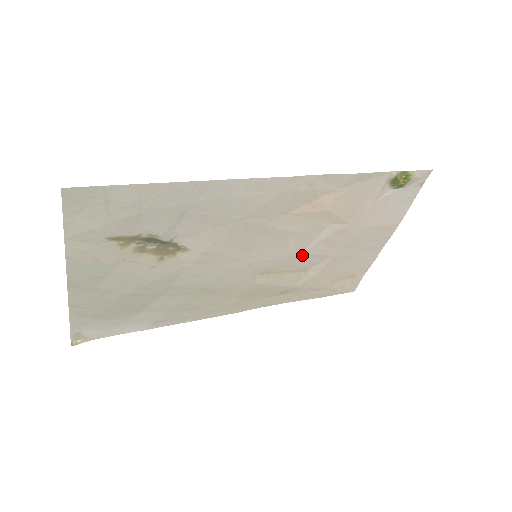
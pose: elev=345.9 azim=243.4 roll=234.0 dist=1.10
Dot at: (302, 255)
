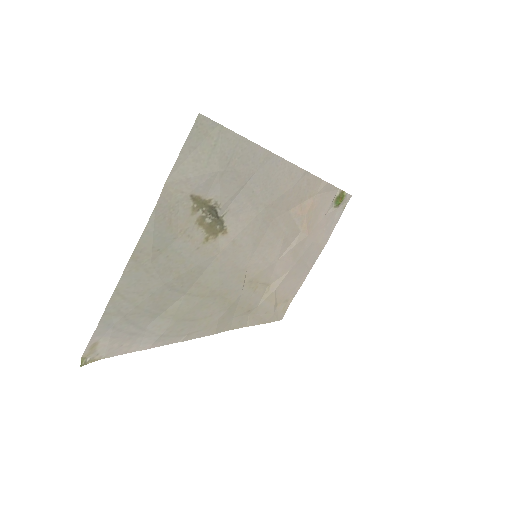
Dot at: (276, 264)
